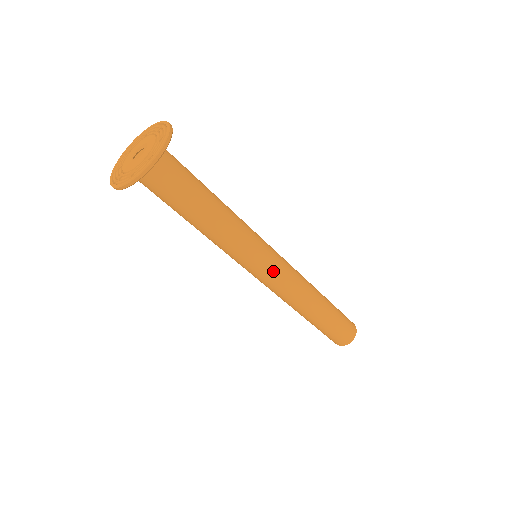
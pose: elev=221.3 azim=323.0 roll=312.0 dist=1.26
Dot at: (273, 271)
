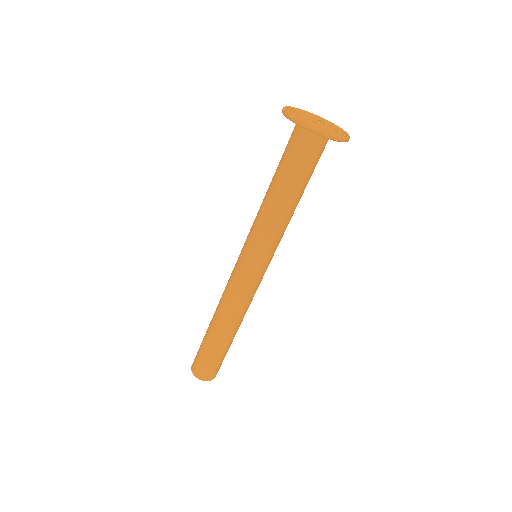
Dot at: occluded
